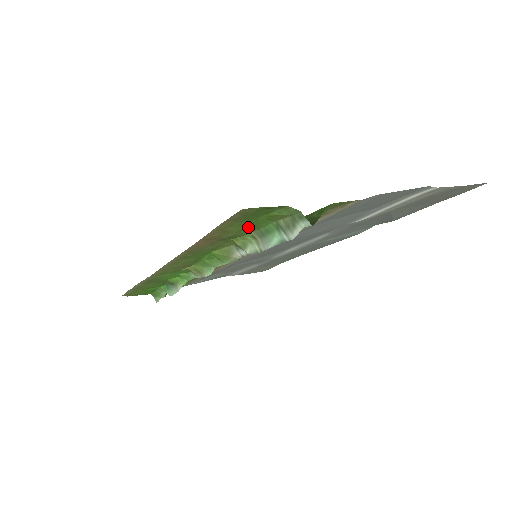
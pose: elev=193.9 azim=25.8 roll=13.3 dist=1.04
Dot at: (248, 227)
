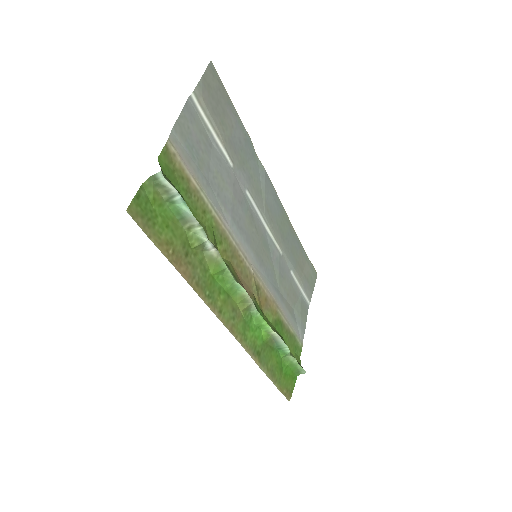
Dot at: (171, 226)
